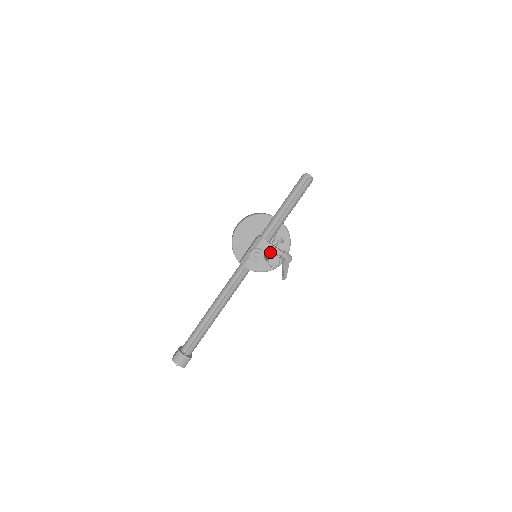
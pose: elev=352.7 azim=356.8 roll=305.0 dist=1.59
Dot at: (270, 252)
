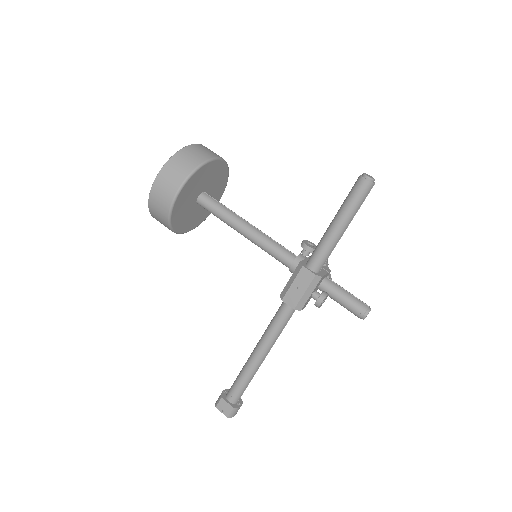
Dot at: (346, 296)
